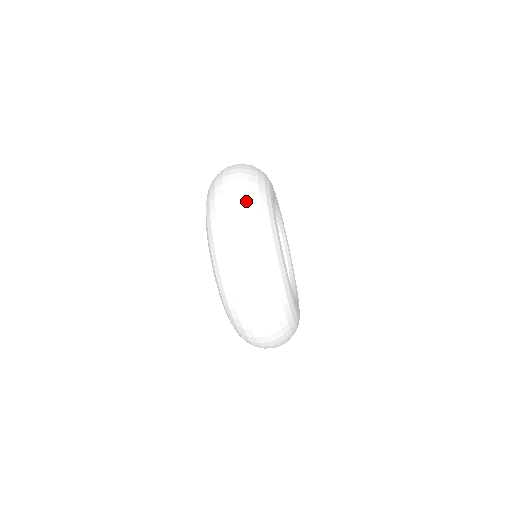
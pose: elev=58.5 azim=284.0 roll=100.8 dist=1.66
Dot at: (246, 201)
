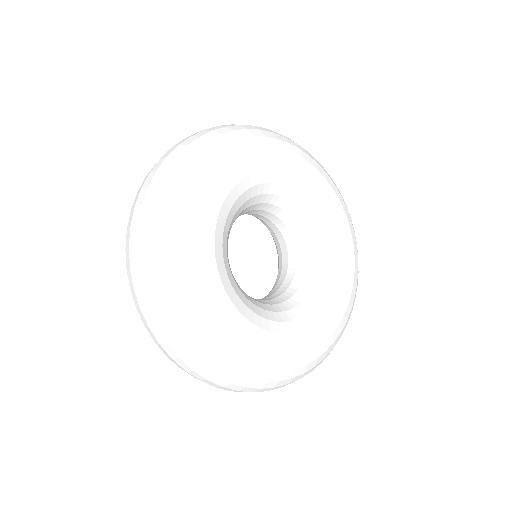
Dot at: (259, 391)
